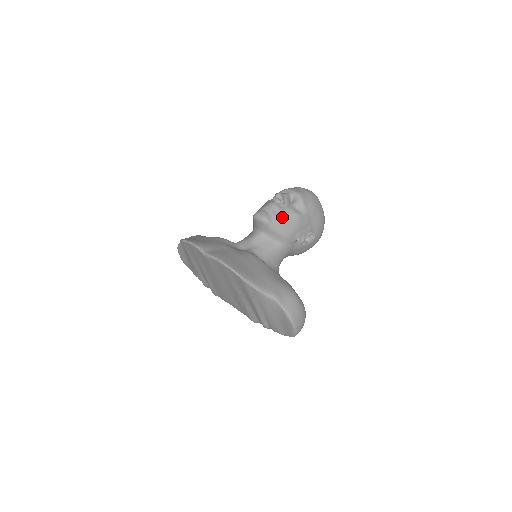
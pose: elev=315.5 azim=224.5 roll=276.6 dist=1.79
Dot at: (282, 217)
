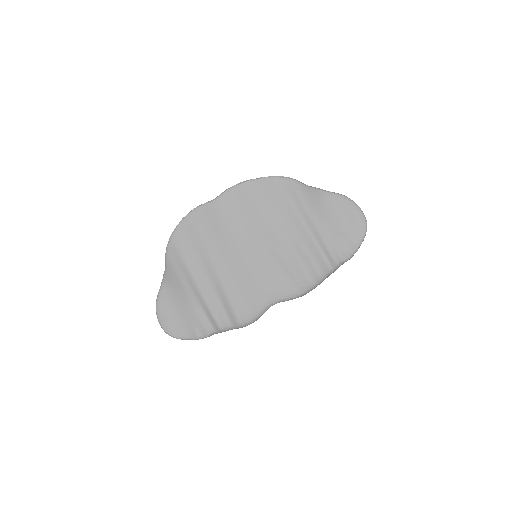
Dot at: occluded
